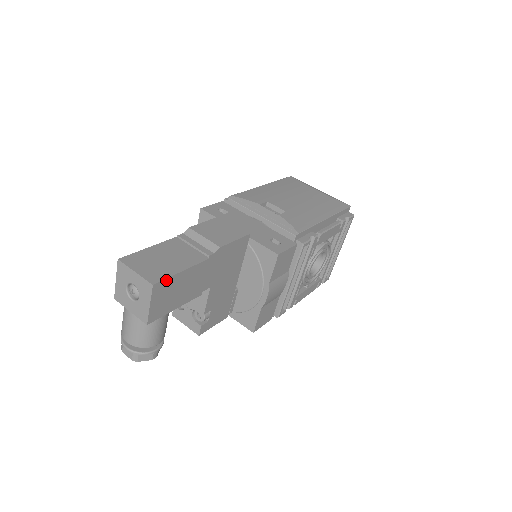
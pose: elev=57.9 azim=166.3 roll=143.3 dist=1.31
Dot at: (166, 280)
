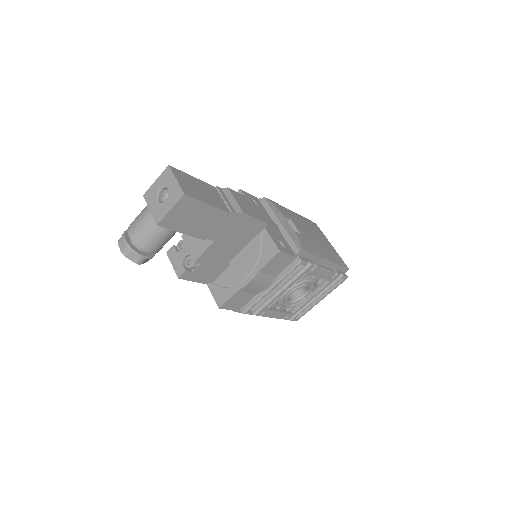
Dot at: (194, 200)
